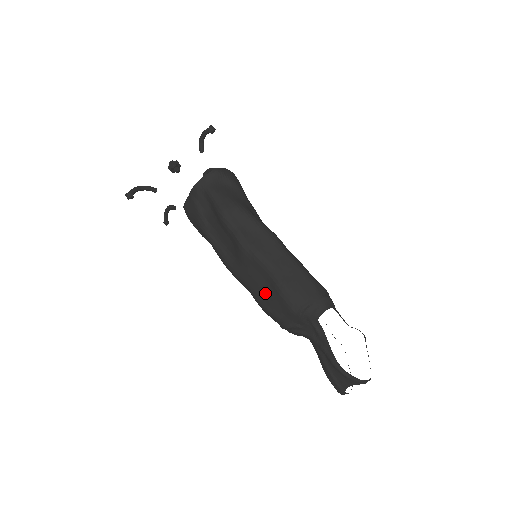
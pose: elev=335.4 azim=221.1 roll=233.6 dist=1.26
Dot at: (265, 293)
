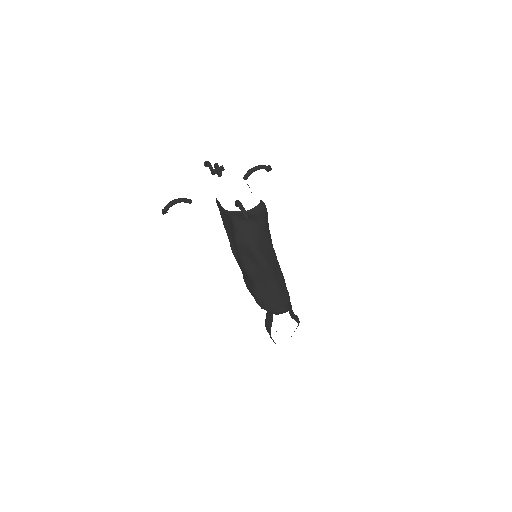
Dot at: (248, 284)
